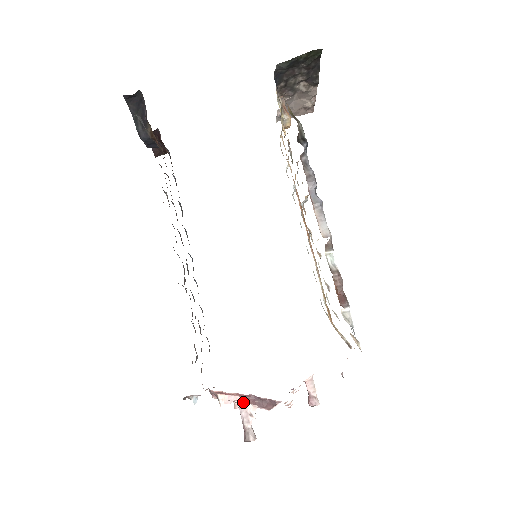
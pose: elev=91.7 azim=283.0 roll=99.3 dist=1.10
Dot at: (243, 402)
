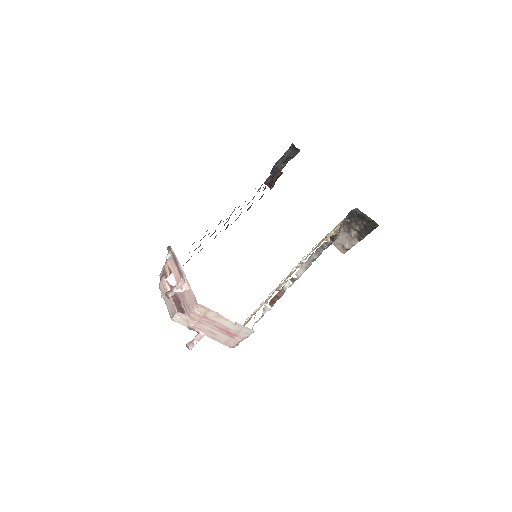
Dot at: (186, 280)
